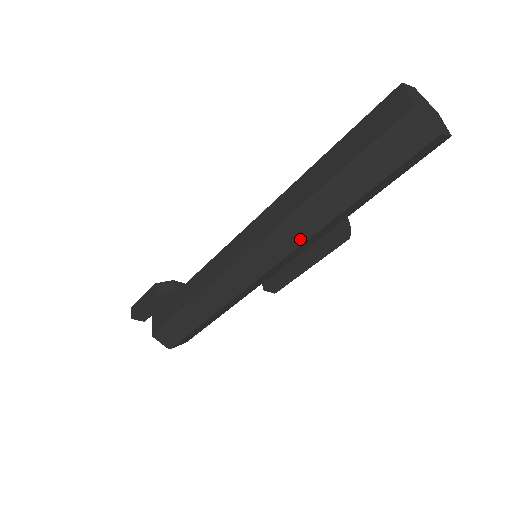
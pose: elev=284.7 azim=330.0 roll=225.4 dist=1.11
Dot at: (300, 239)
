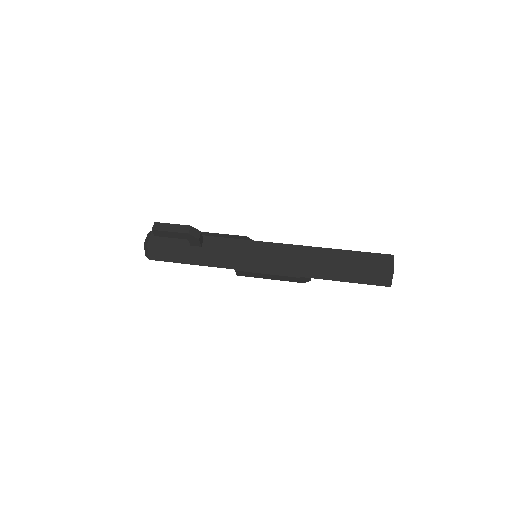
Dot at: (296, 274)
